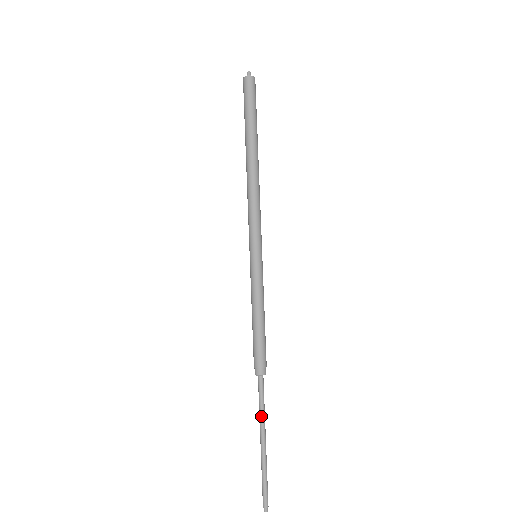
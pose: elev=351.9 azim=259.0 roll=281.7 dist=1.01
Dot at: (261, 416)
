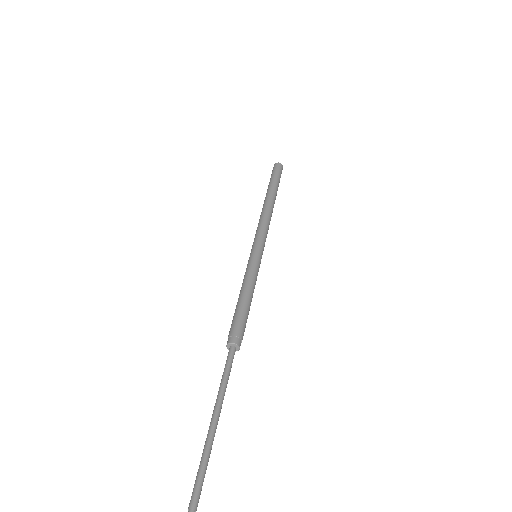
Dot at: (219, 388)
